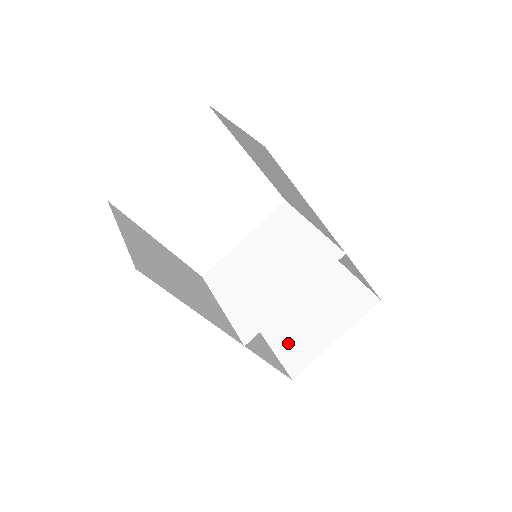
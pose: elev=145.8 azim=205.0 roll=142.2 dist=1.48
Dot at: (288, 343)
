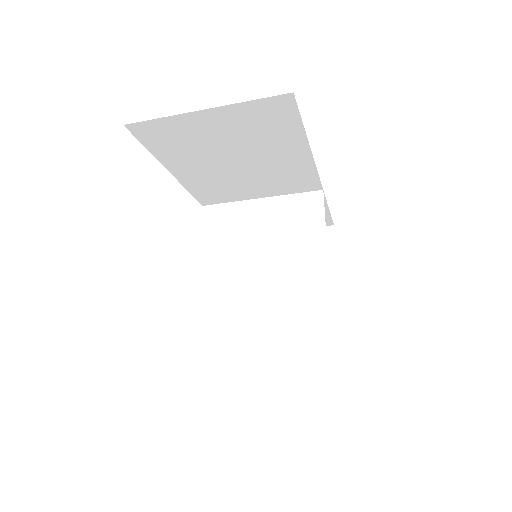
Dot at: occluded
